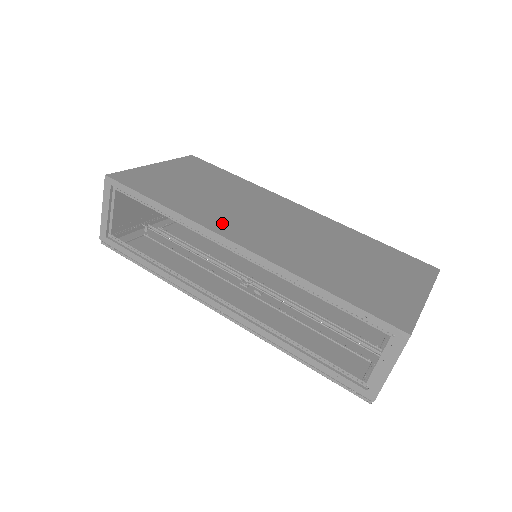
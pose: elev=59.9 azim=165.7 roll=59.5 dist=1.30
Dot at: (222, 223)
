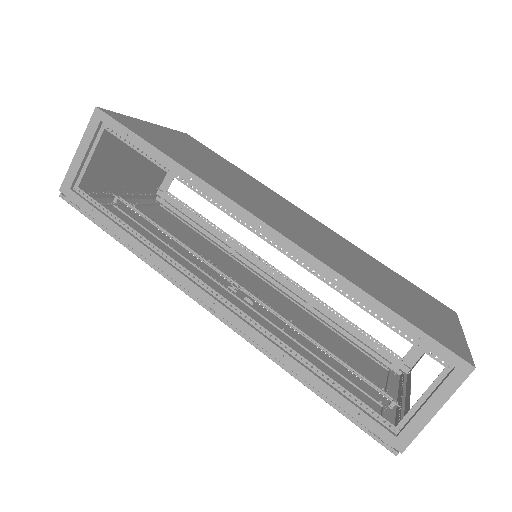
Dot at: (240, 198)
